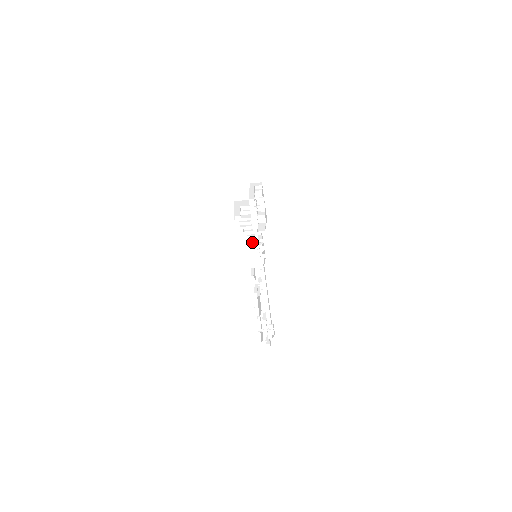
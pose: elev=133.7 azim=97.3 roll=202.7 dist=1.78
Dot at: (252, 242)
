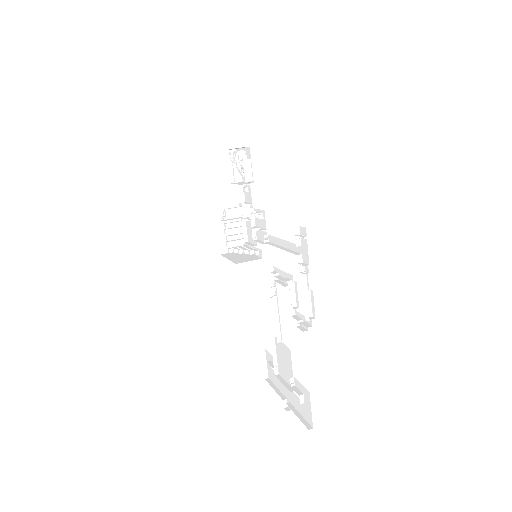
Dot at: (247, 256)
